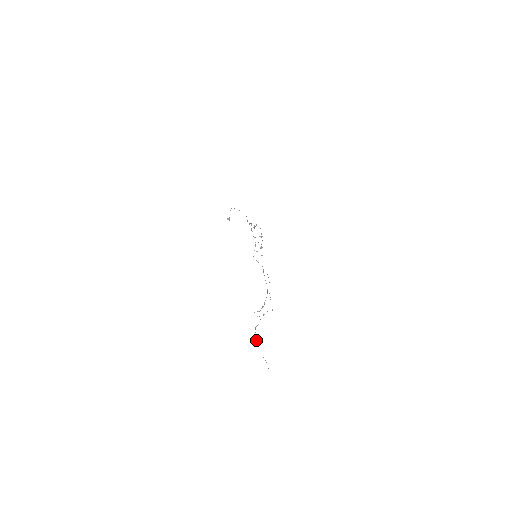
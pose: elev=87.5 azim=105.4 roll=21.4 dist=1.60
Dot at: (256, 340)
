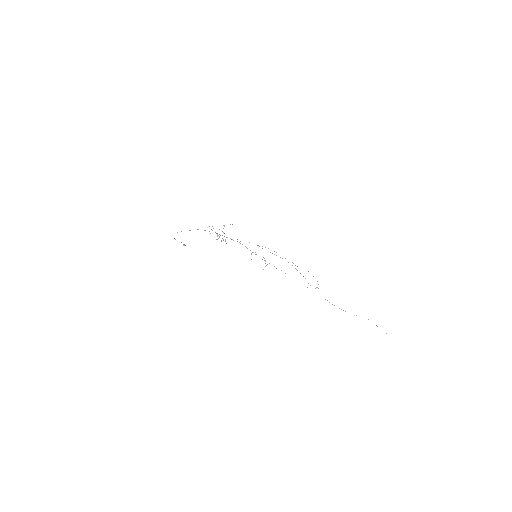
Dot at: occluded
